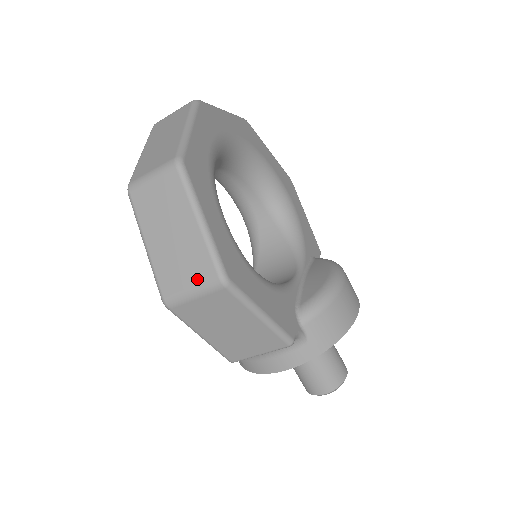
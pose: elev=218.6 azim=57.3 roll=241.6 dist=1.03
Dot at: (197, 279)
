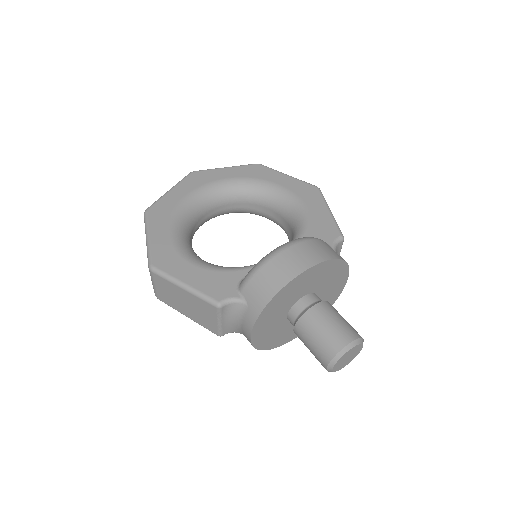
Dot at: occluded
